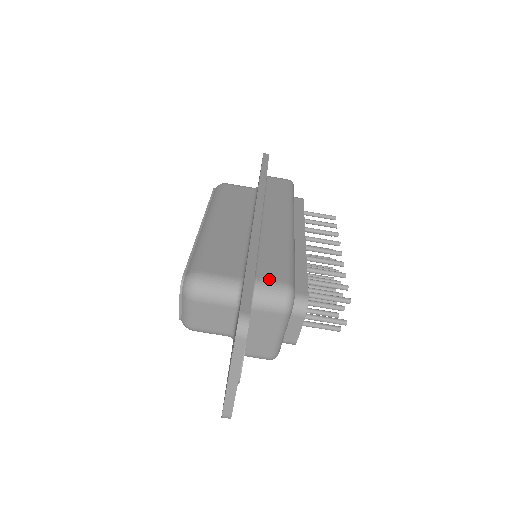
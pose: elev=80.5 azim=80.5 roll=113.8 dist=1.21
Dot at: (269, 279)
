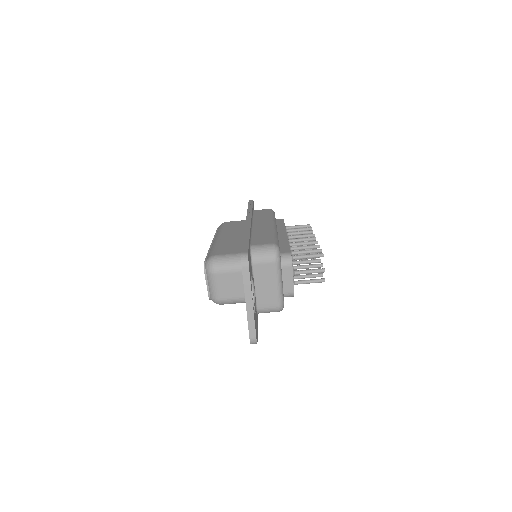
Dot at: (260, 244)
